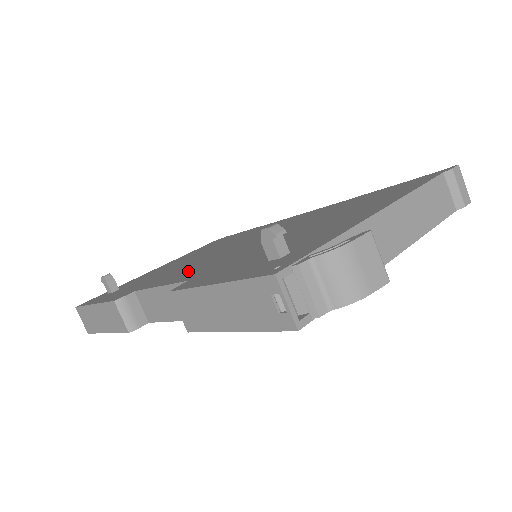
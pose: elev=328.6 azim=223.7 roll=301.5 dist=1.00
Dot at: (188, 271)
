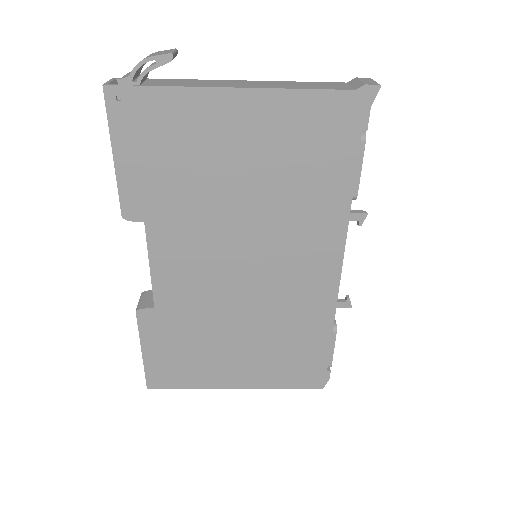
Dot at: occluded
